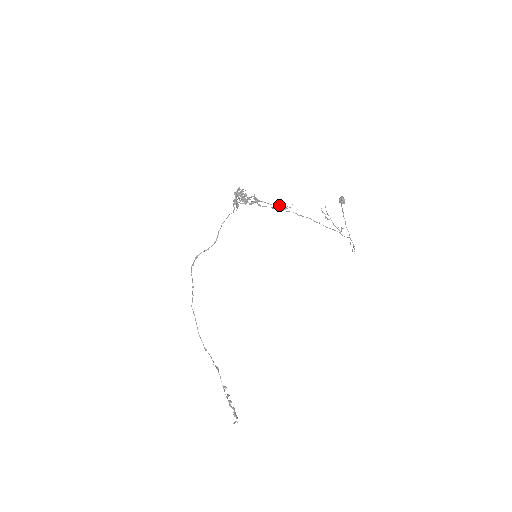
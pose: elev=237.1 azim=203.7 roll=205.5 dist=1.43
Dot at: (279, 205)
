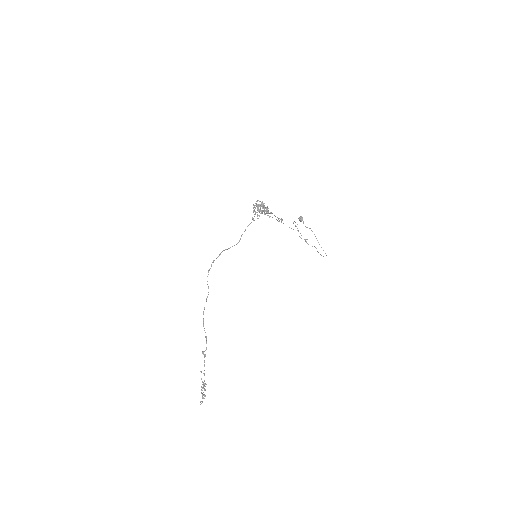
Dot at: (281, 218)
